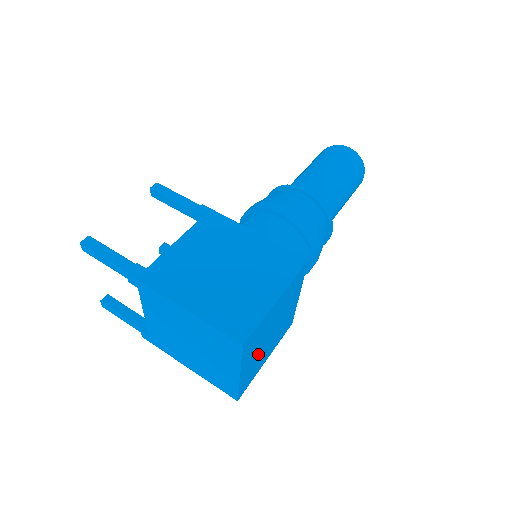
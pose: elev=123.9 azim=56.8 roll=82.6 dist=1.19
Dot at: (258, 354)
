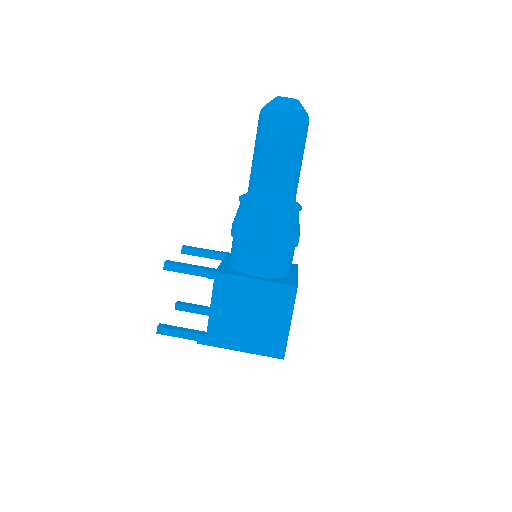
Dot at: occluded
